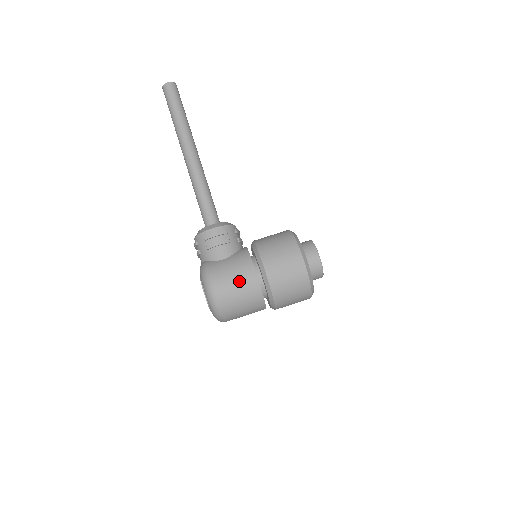
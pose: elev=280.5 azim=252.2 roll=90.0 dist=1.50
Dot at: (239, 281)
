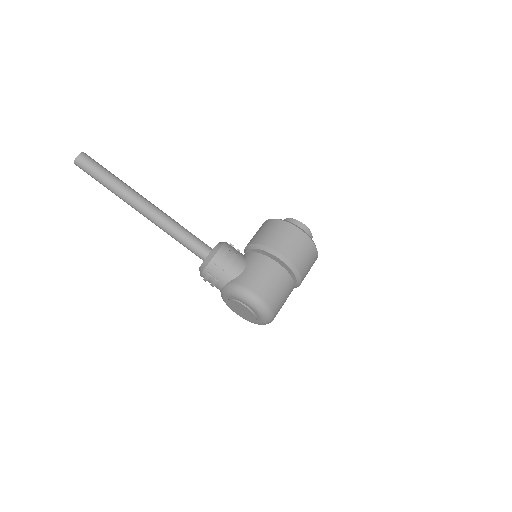
Dot at: (271, 277)
